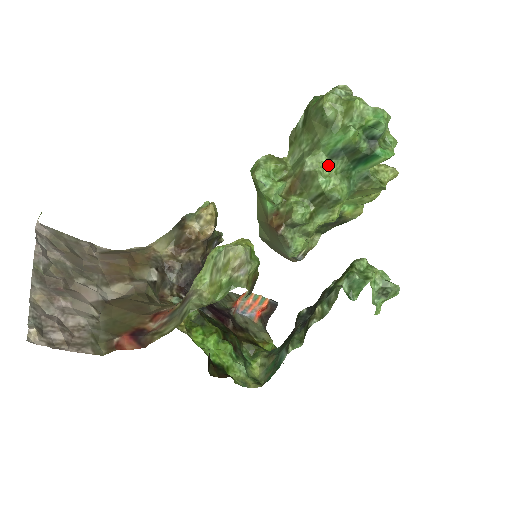
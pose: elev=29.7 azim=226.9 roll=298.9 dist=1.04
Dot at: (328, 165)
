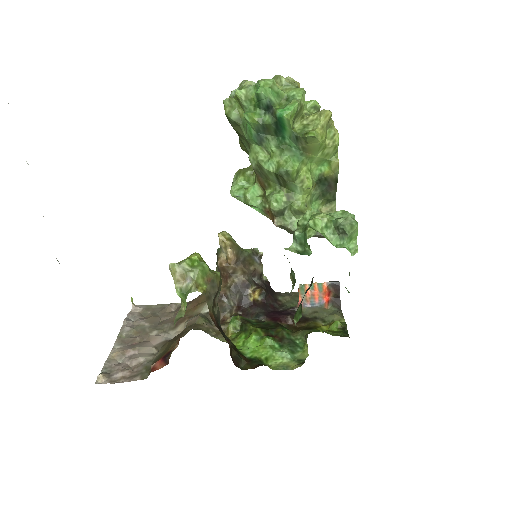
Dot at: (265, 150)
